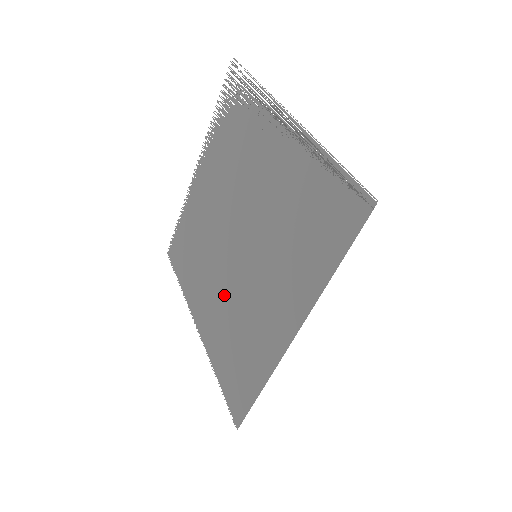
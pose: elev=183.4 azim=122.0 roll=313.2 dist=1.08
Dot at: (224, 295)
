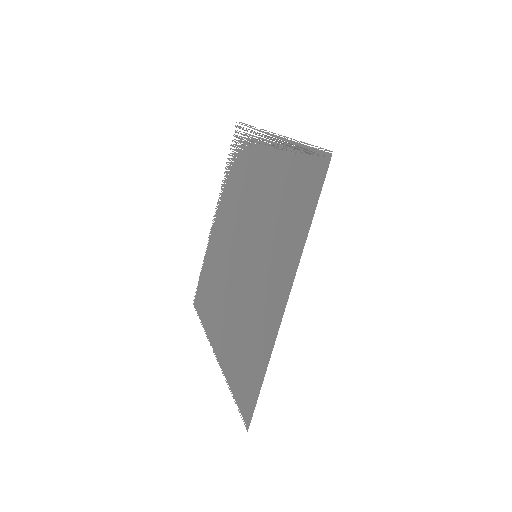
Dot at: (234, 307)
